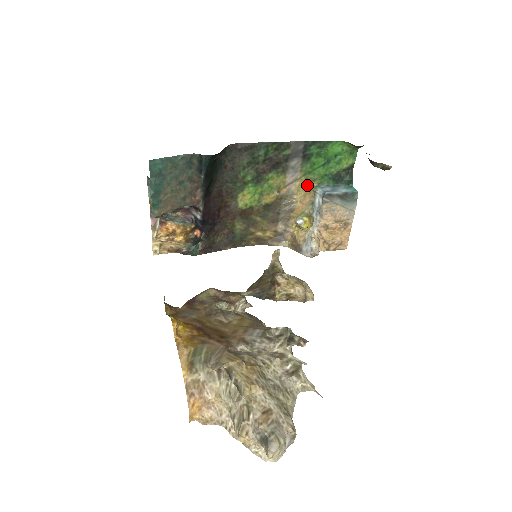
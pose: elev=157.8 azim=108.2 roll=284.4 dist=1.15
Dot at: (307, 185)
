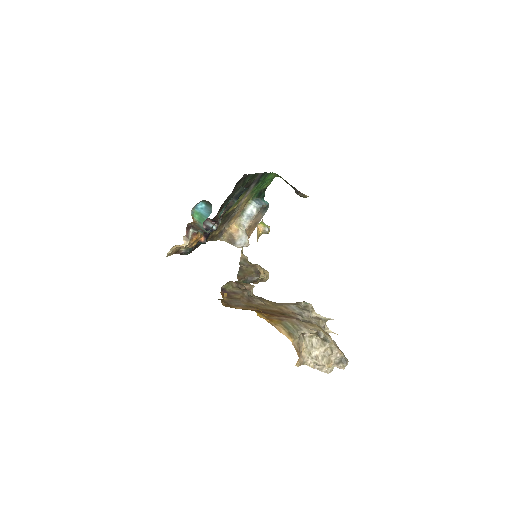
Dot at: (248, 199)
